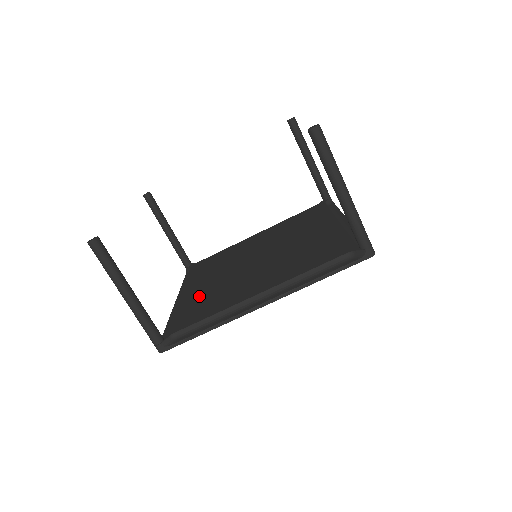
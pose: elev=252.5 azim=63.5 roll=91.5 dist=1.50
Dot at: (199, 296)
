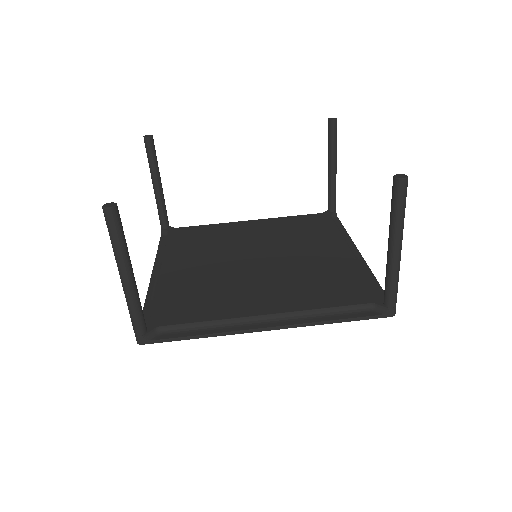
Dot at: (187, 283)
